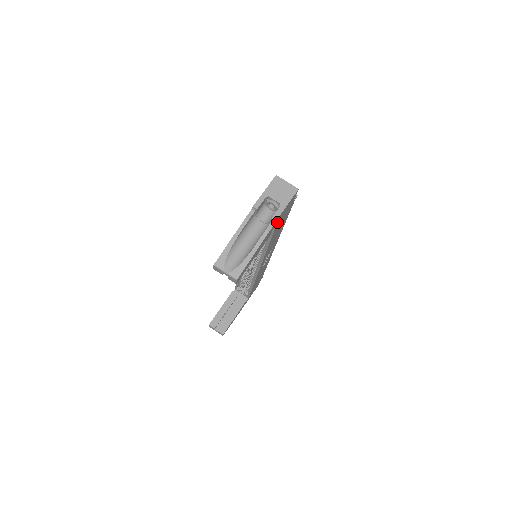
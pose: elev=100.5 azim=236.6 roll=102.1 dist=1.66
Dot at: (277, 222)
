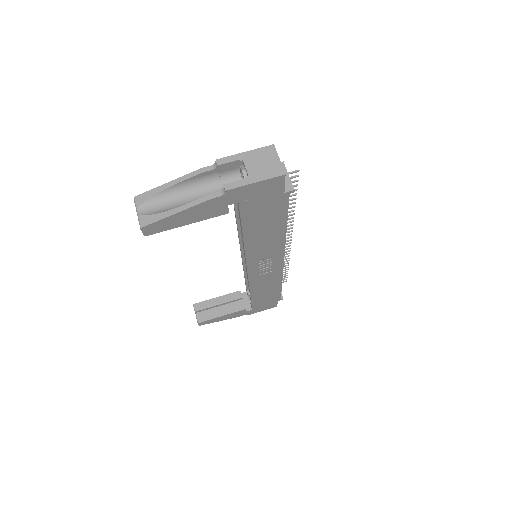
Dot at: (238, 199)
